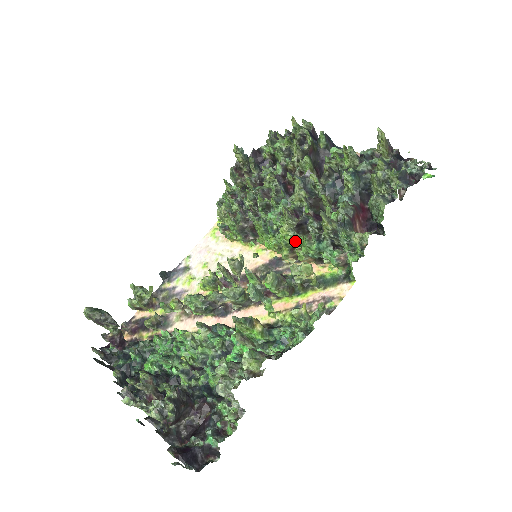
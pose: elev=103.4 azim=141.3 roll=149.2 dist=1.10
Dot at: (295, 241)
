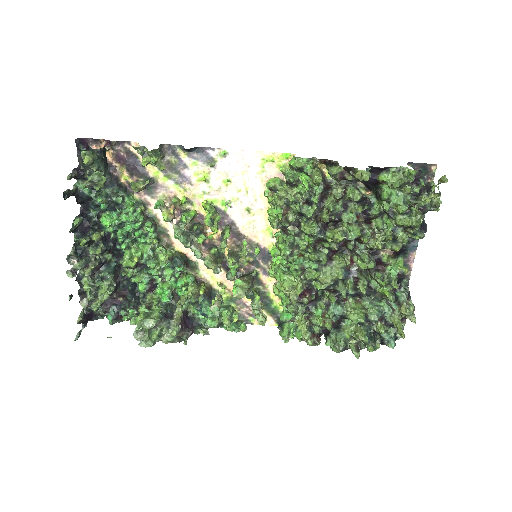
Dot at: occluded
